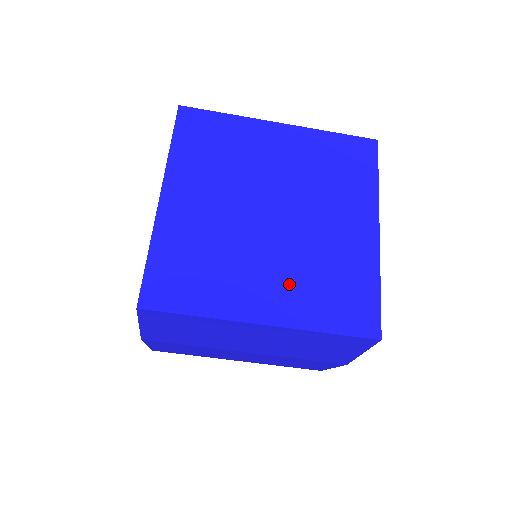
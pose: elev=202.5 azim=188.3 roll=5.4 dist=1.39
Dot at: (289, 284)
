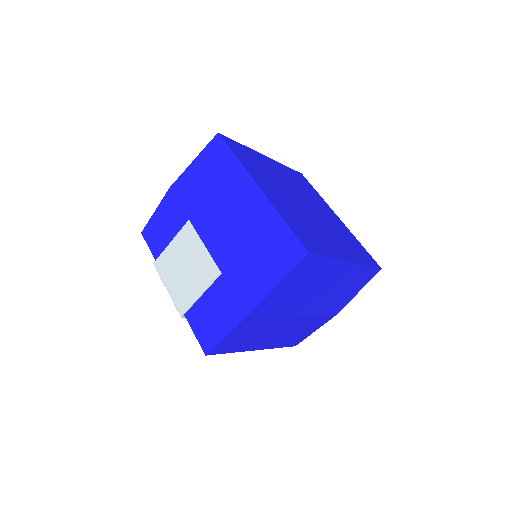
Dot at: (340, 242)
